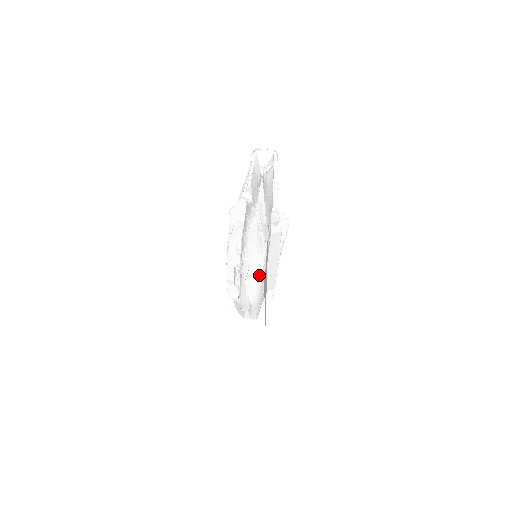
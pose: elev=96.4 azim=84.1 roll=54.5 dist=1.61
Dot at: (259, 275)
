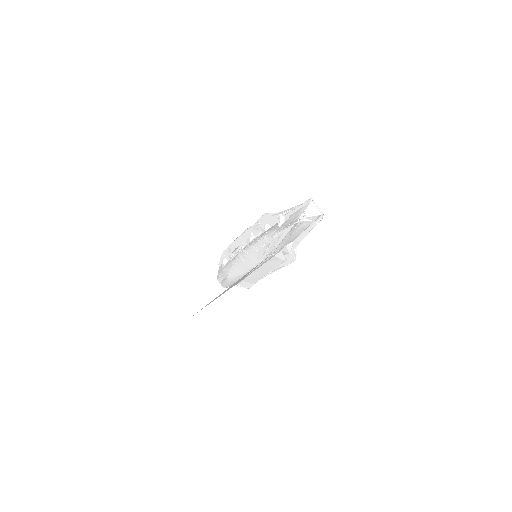
Dot at: (245, 269)
